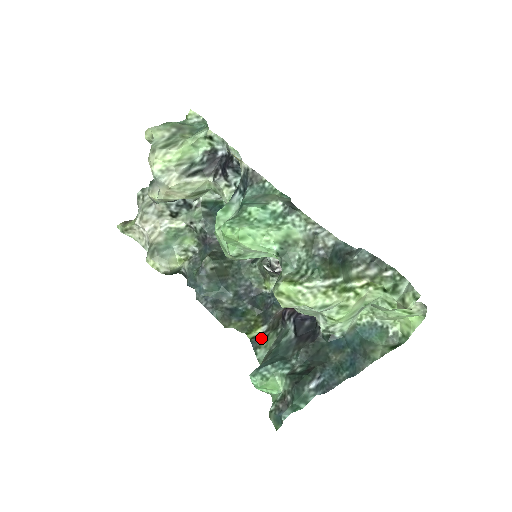
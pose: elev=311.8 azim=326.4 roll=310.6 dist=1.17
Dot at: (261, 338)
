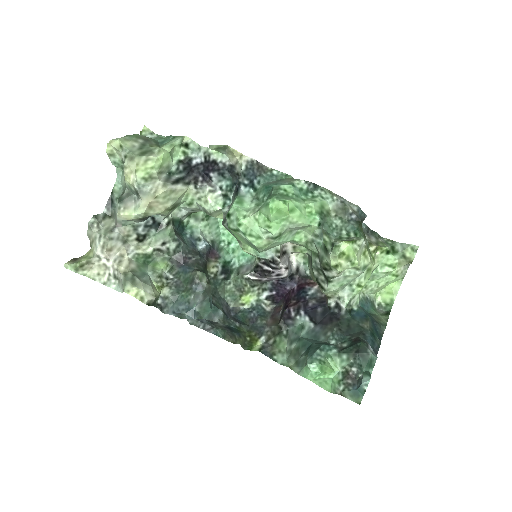
Dot at: (269, 346)
